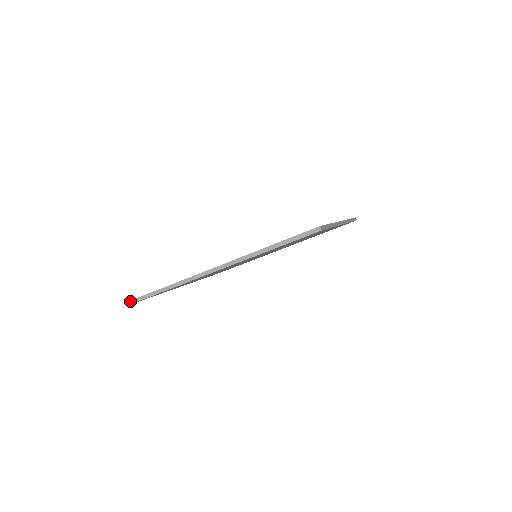
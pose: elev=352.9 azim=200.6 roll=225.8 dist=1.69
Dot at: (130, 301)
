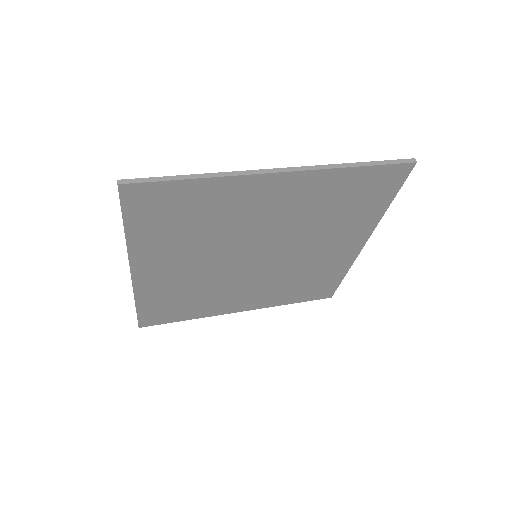
Dot at: (121, 180)
